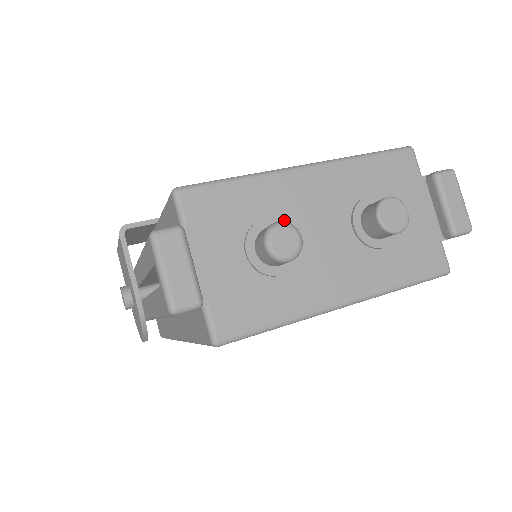
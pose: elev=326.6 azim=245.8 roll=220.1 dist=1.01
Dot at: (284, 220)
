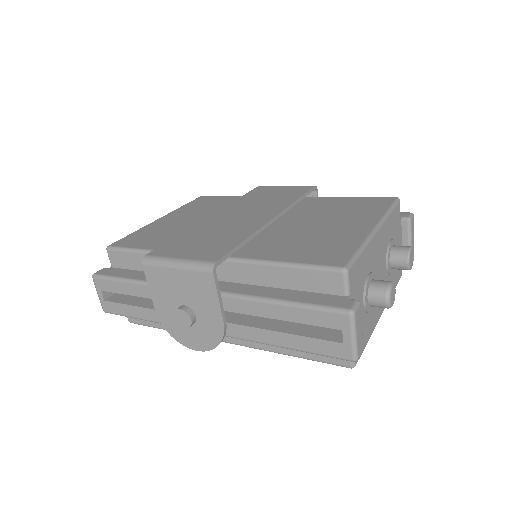
Dot at: (372, 272)
